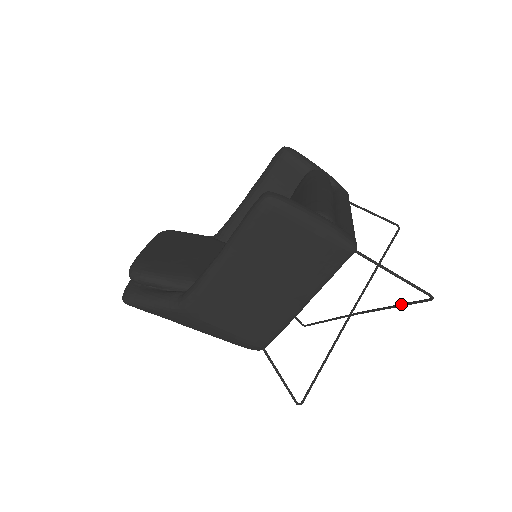
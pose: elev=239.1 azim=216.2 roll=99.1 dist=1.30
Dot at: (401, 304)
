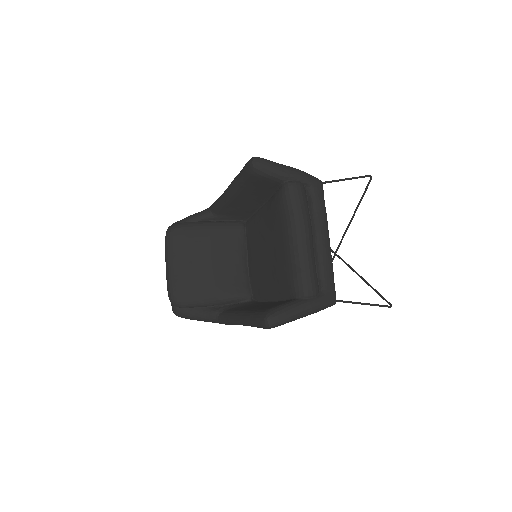
Dot at: occluded
